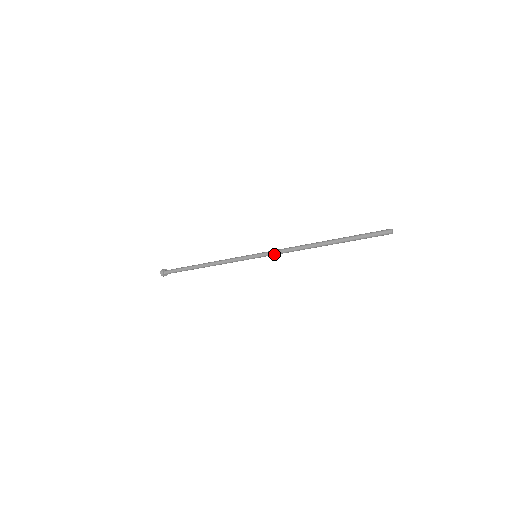
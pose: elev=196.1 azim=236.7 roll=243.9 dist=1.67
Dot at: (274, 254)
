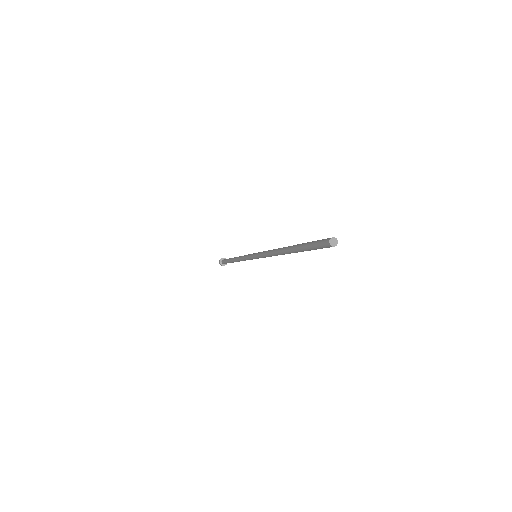
Dot at: (262, 257)
